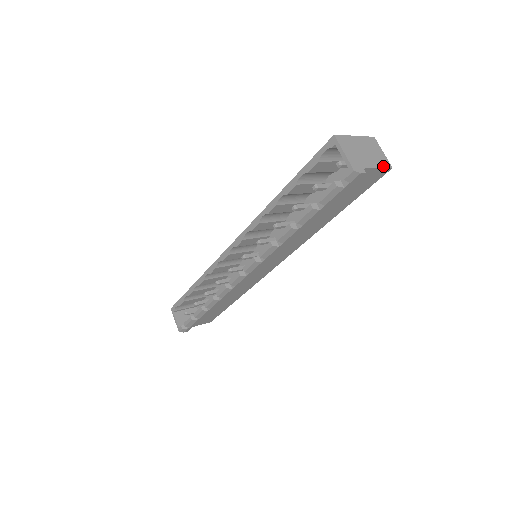
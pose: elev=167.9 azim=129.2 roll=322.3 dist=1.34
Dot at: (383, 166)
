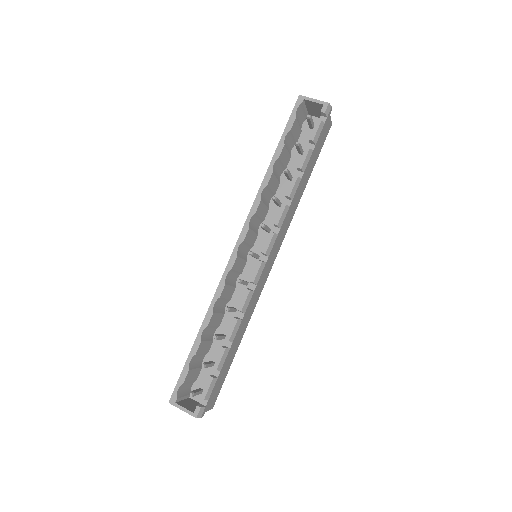
Dot at: (329, 119)
